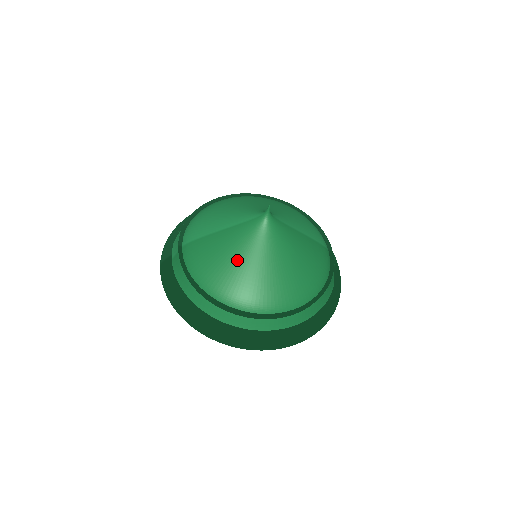
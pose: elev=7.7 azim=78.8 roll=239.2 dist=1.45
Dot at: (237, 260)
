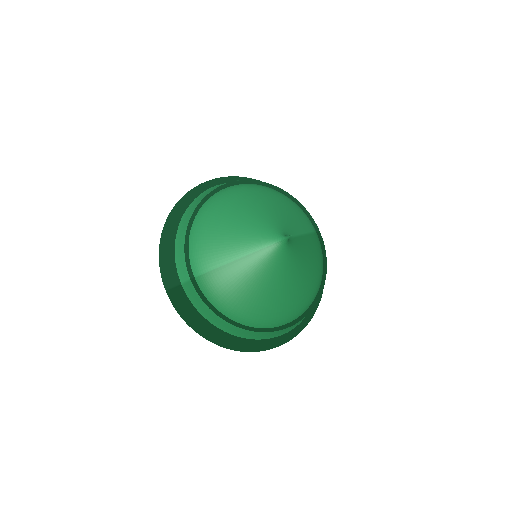
Dot at: (262, 289)
